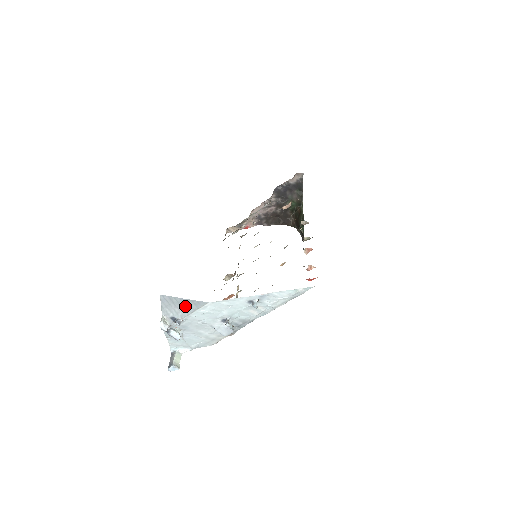
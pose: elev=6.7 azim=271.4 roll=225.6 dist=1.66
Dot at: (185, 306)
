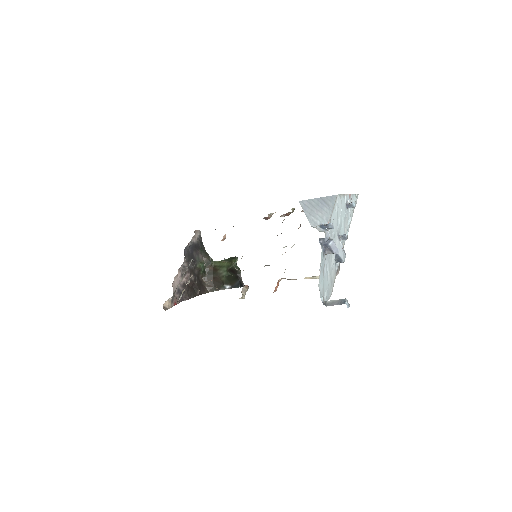
Dot at: (324, 206)
